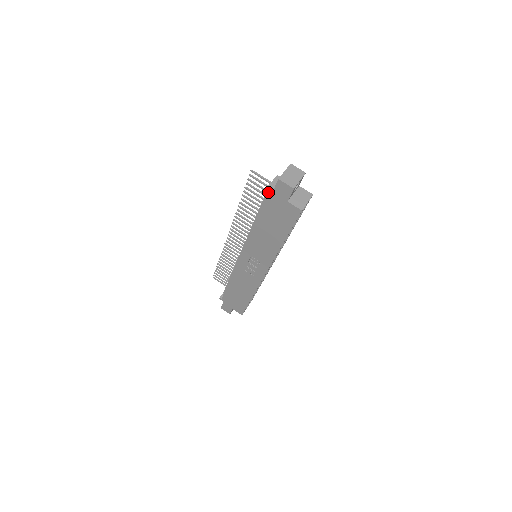
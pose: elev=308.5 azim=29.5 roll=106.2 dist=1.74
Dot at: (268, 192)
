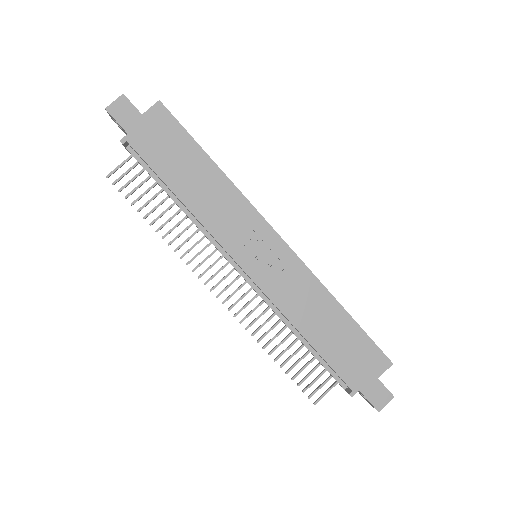
Dot at: (123, 137)
